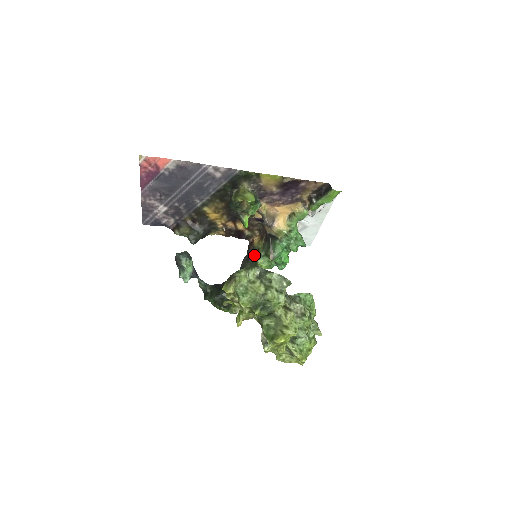
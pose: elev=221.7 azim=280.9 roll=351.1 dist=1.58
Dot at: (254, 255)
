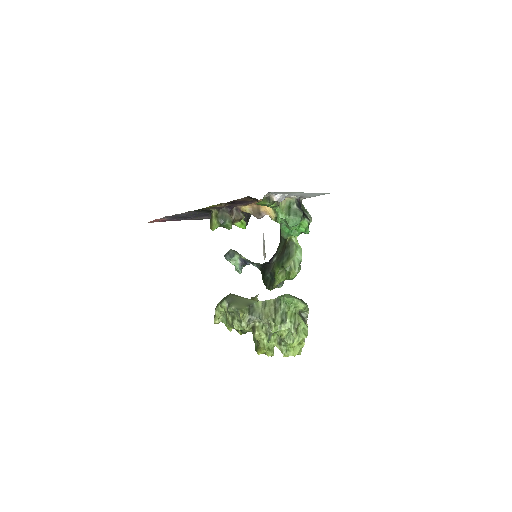
Dot at: occluded
